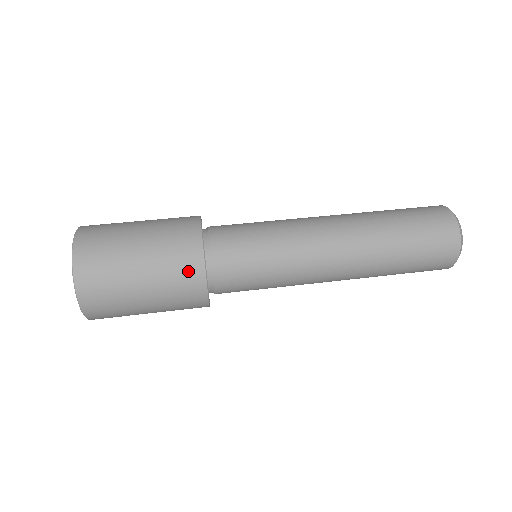
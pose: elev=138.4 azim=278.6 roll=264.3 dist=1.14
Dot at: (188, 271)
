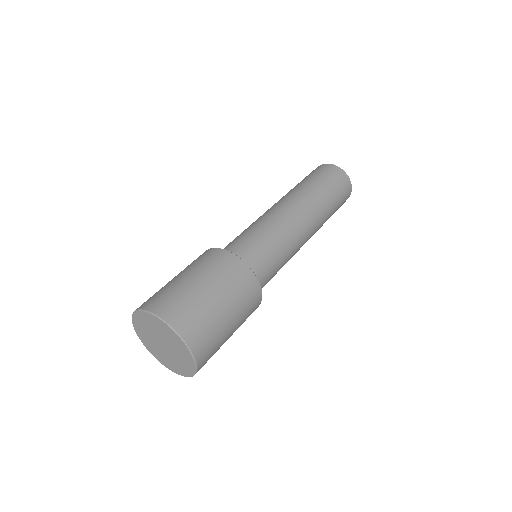
Dot at: (243, 278)
